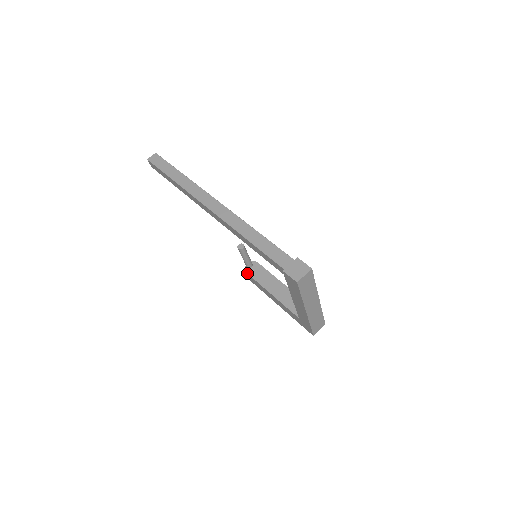
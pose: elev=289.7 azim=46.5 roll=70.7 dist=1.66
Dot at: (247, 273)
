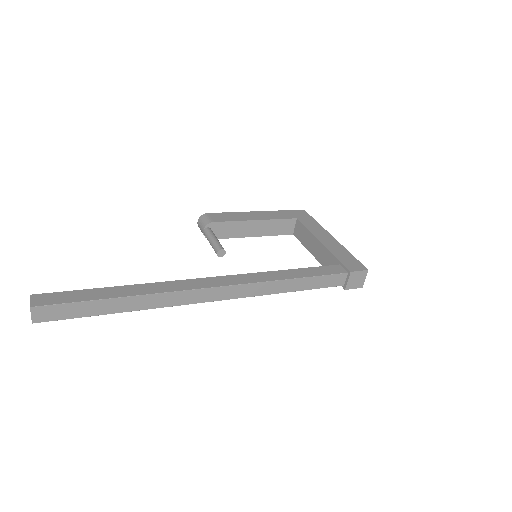
Dot at: occluded
